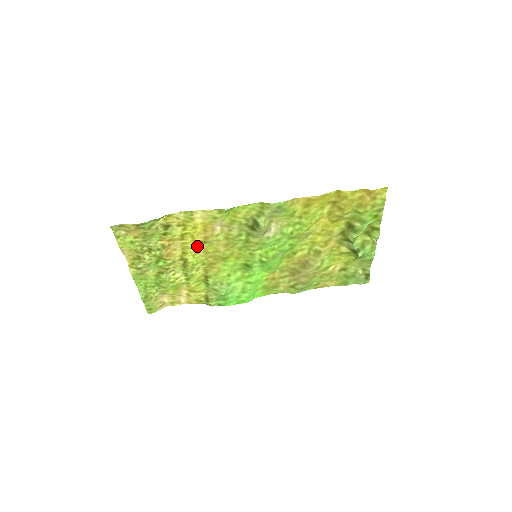
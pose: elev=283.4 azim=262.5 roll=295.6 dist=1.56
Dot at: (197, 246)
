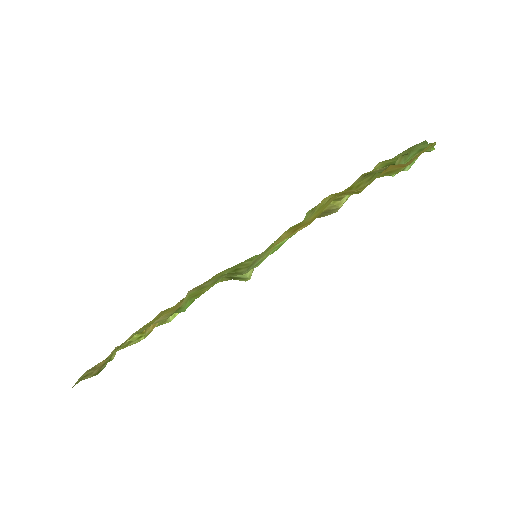
Dot at: occluded
